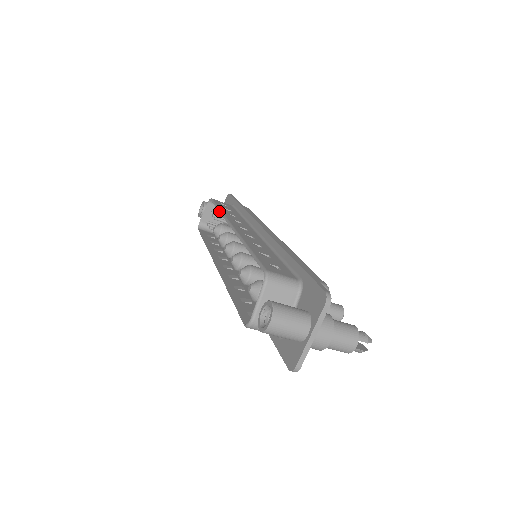
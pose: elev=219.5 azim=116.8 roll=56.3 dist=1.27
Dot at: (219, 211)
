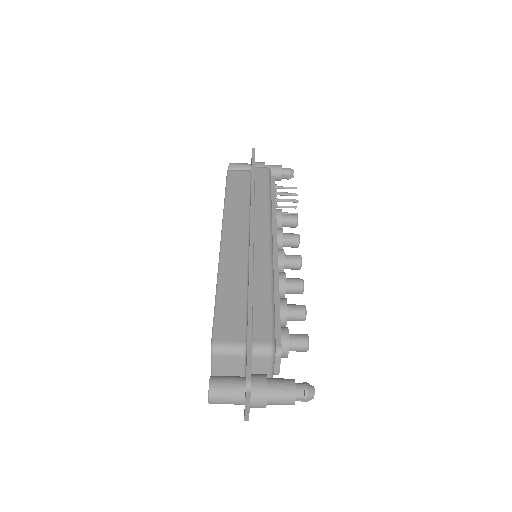
Dot at: occluded
